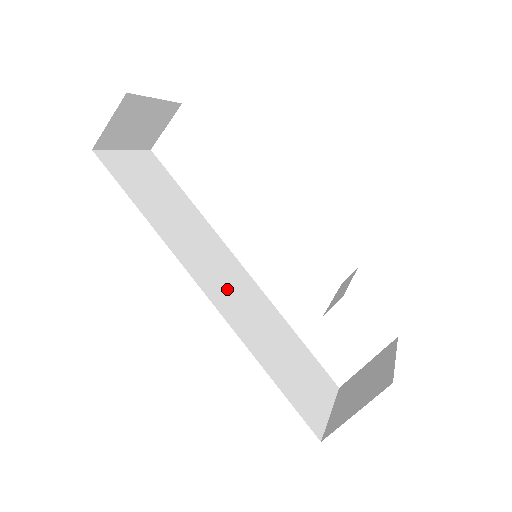
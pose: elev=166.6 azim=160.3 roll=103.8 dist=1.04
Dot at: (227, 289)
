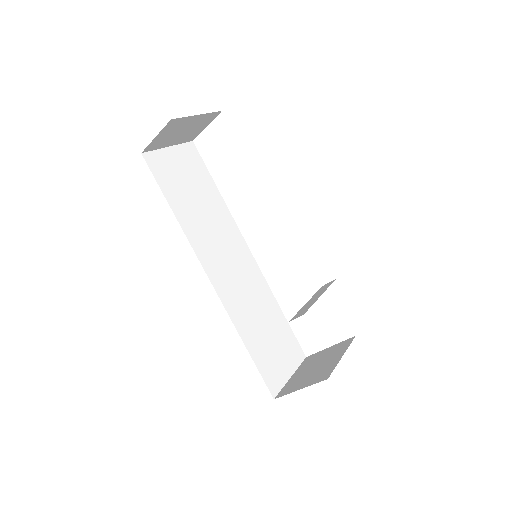
Dot at: (230, 275)
